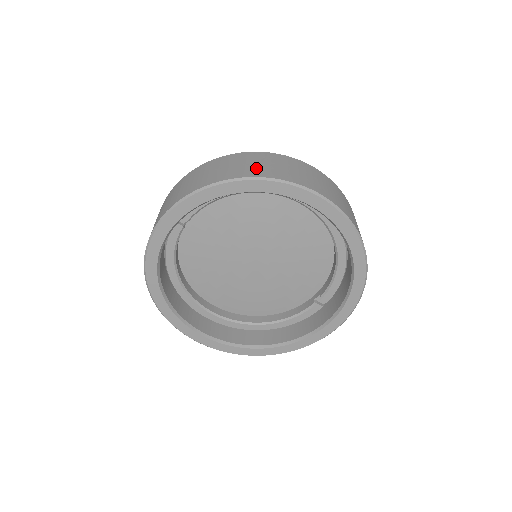
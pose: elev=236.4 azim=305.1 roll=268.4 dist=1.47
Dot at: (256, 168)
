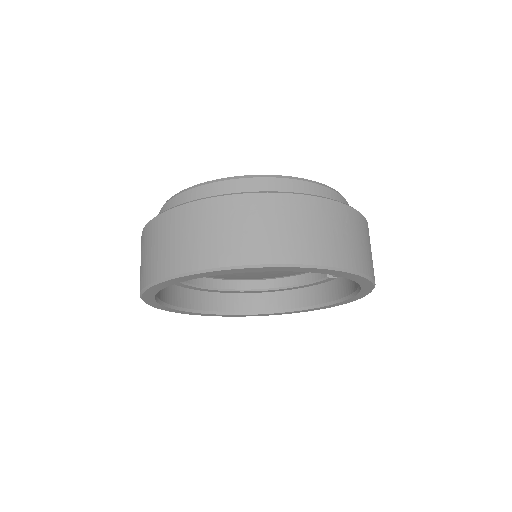
Dot at: (225, 244)
